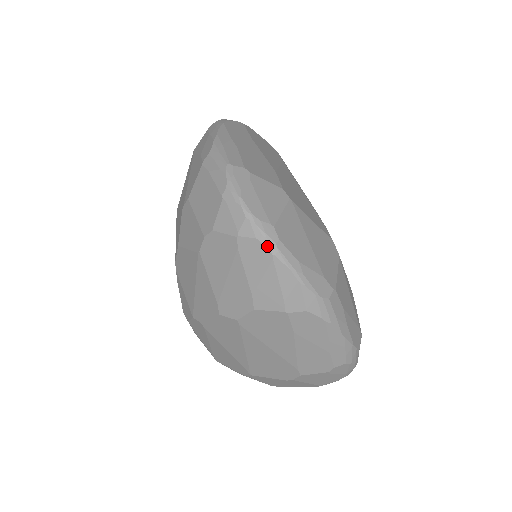
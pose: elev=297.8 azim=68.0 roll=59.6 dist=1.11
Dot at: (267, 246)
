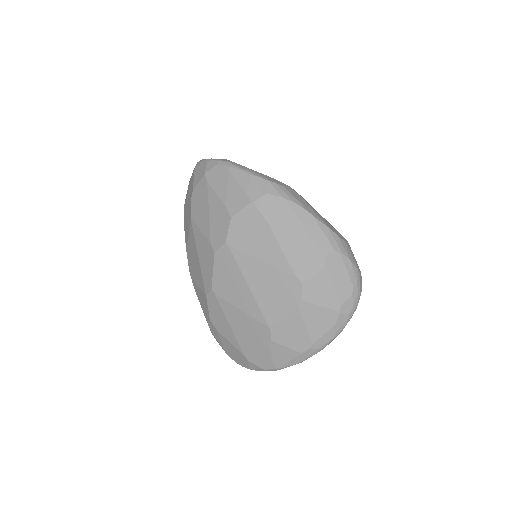
Dot at: (223, 165)
